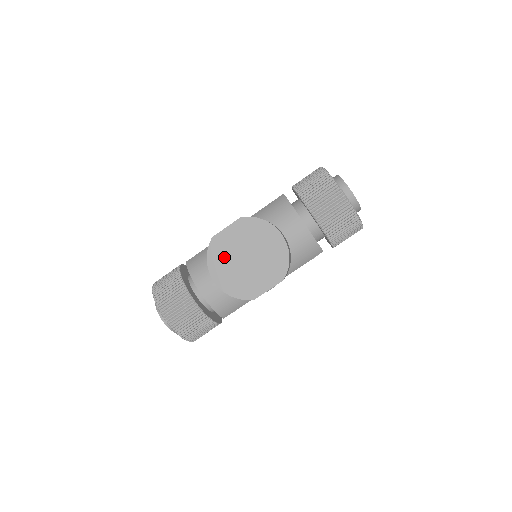
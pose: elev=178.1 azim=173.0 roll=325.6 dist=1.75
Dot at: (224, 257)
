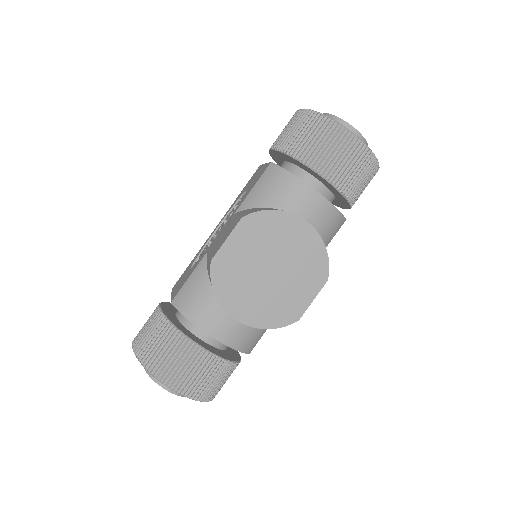
Dot at: (238, 281)
